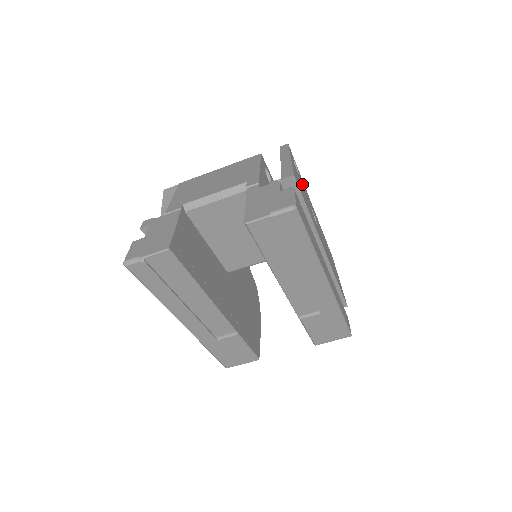
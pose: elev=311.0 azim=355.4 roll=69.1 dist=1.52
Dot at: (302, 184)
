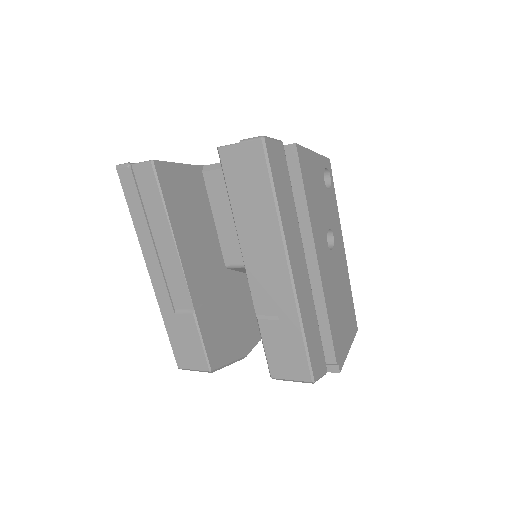
Dot at: (327, 198)
